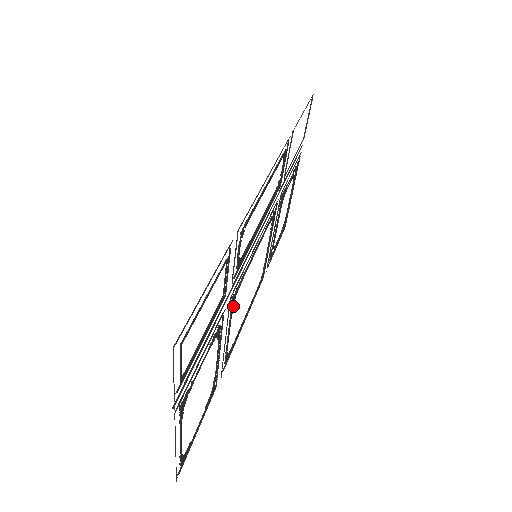
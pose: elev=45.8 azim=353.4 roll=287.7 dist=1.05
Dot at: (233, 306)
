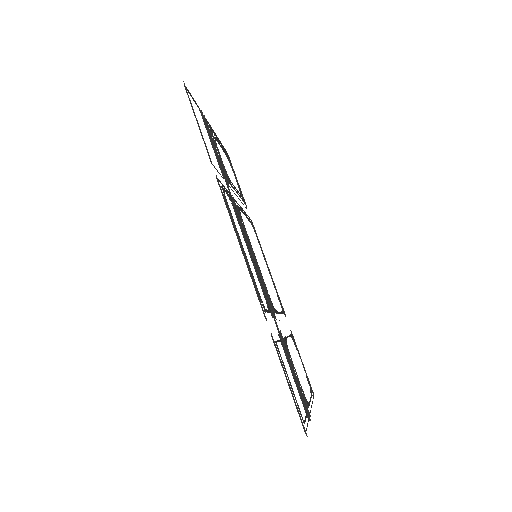
Dot at: (275, 310)
